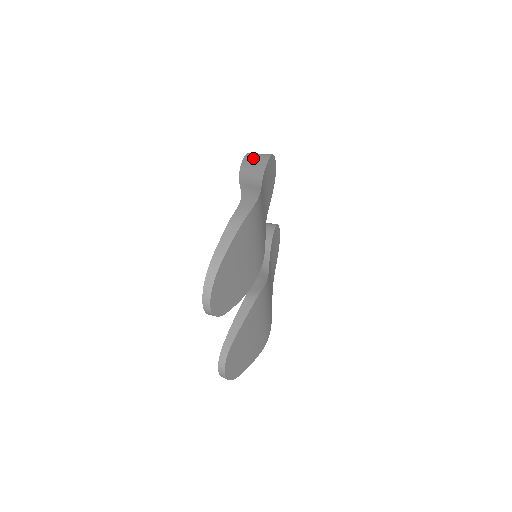
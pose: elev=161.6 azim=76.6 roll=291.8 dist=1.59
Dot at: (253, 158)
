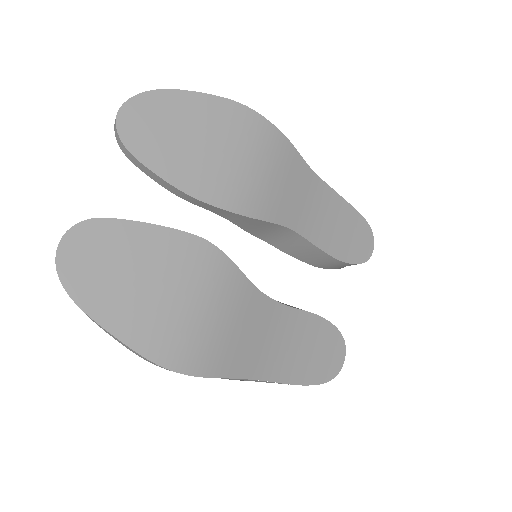
Dot at: occluded
